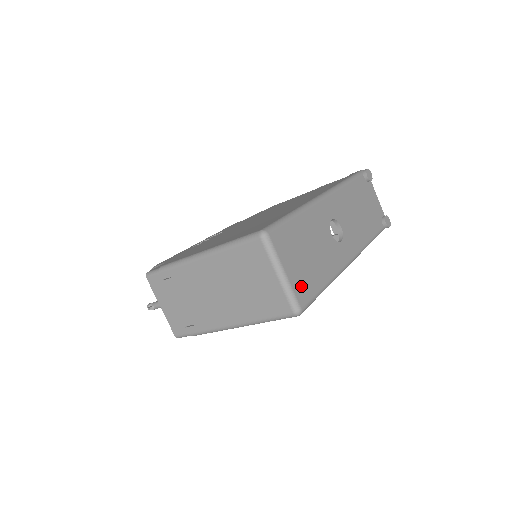
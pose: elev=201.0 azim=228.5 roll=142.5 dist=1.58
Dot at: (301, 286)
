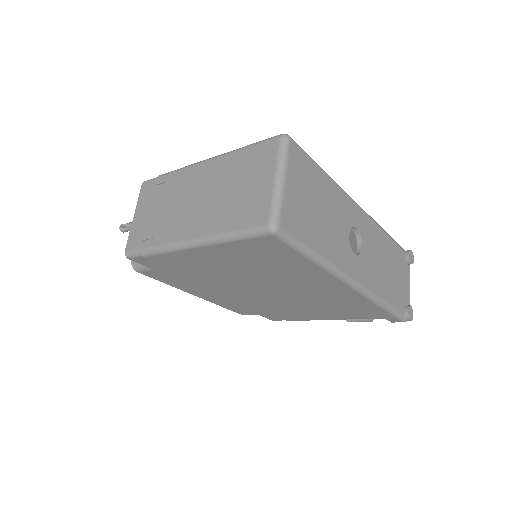
Dot at: (293, 213)
